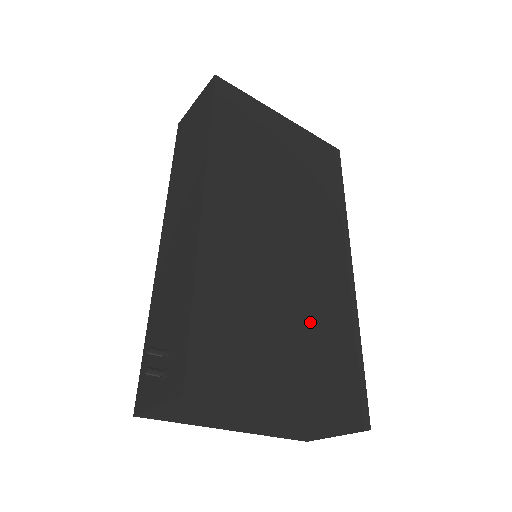
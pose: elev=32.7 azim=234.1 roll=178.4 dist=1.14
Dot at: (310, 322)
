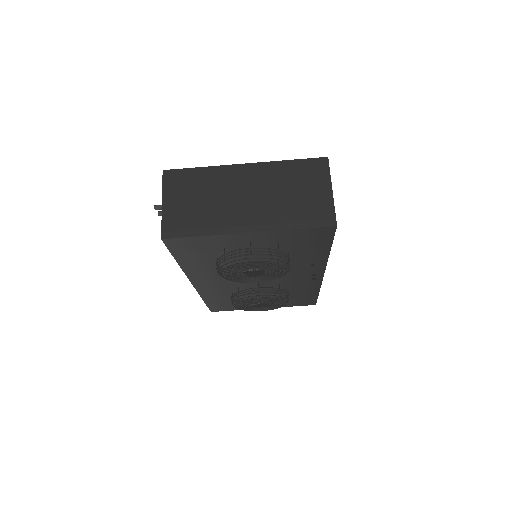
Dot at: occluded
